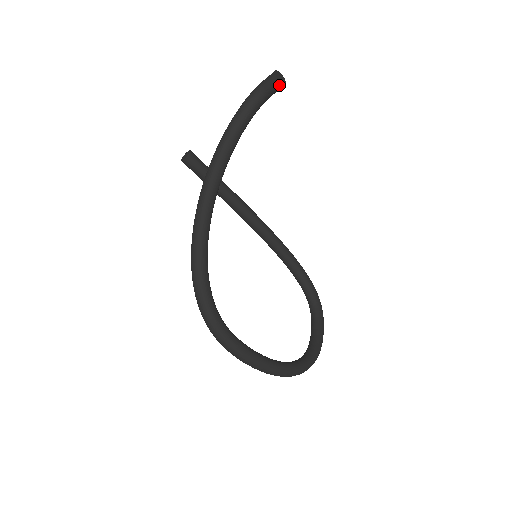
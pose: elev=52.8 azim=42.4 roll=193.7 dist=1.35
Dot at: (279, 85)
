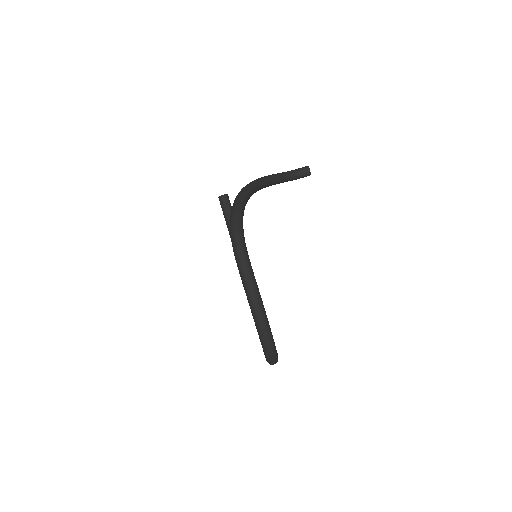
Dot at: (308, 171)
